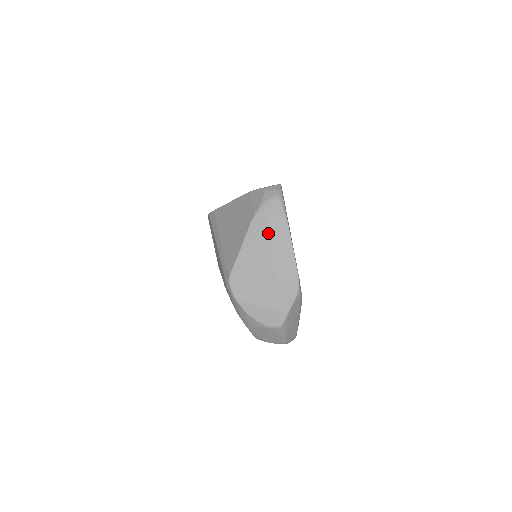
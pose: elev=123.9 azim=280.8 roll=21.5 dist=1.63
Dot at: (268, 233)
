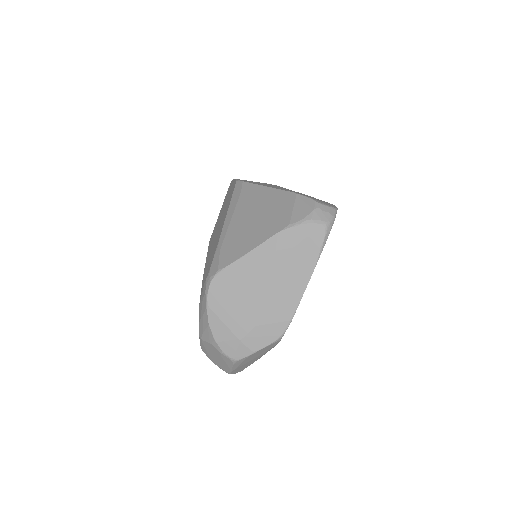
Dot at: (290, 256)
